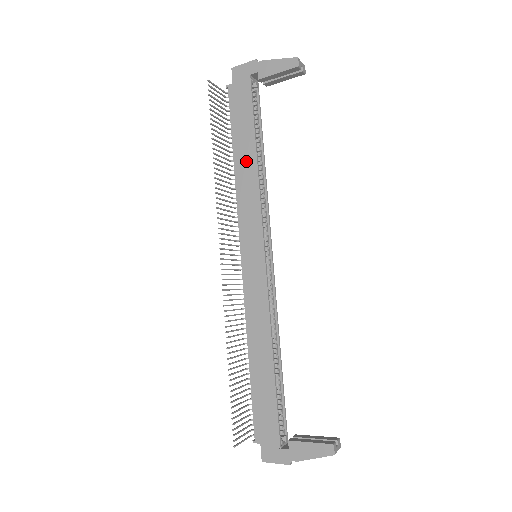
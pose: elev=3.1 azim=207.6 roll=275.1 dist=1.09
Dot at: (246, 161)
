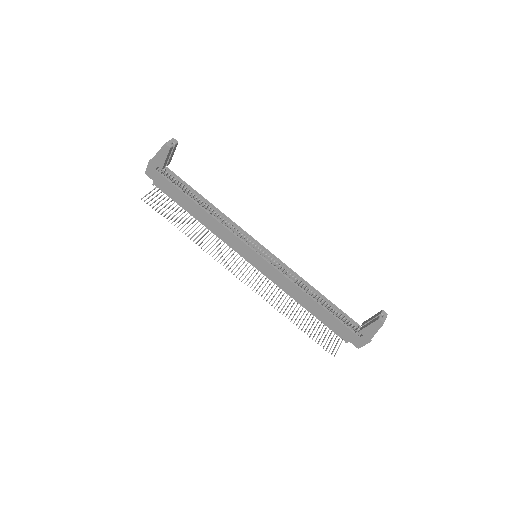
Dot at: (201, 215)
